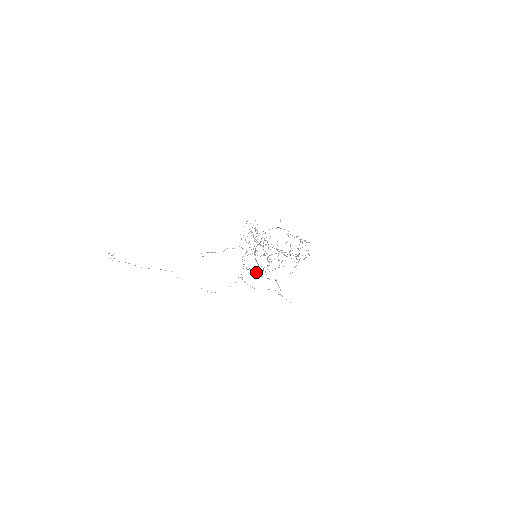
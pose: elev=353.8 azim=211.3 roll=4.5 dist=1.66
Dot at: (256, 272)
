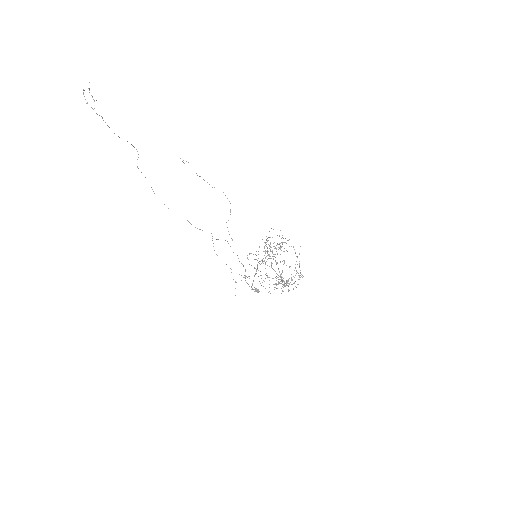
Dot at: occluded
